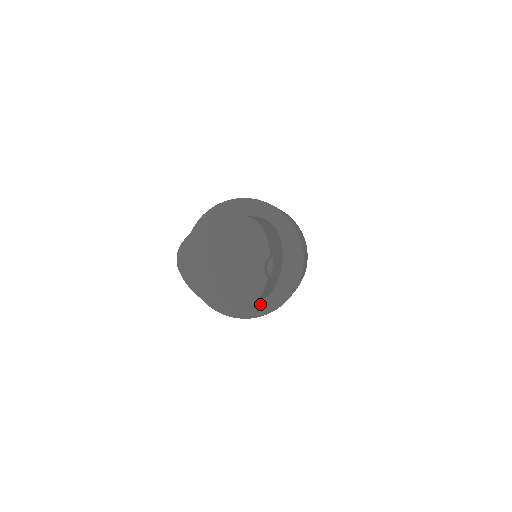
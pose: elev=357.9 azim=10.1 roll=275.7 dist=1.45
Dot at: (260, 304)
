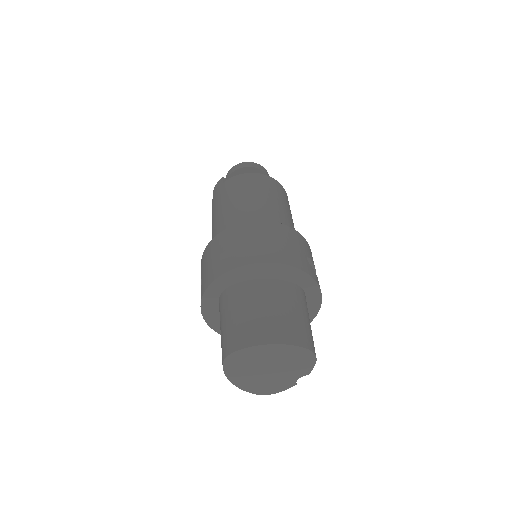
Dot at: occluded
